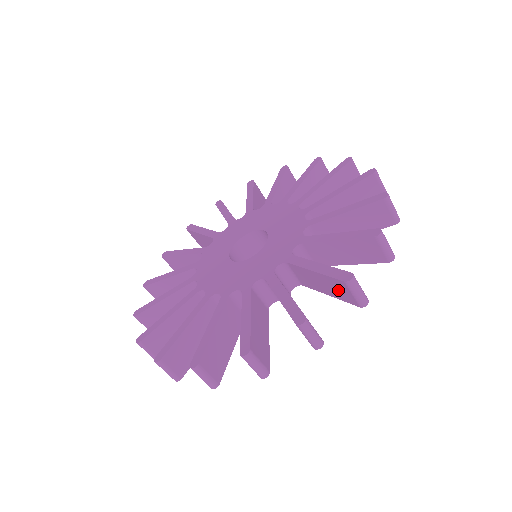
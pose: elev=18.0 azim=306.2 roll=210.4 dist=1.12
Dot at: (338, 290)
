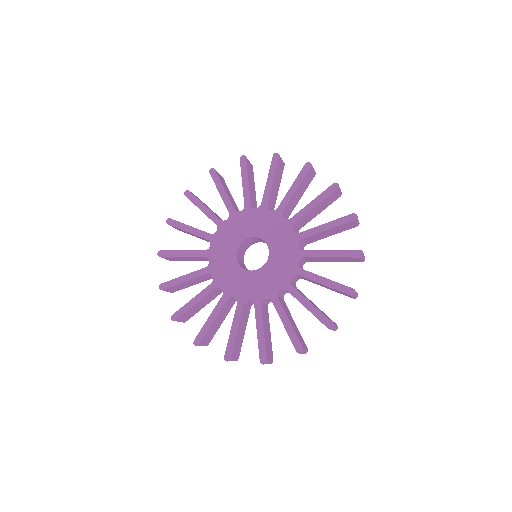
Dot at: occluded
